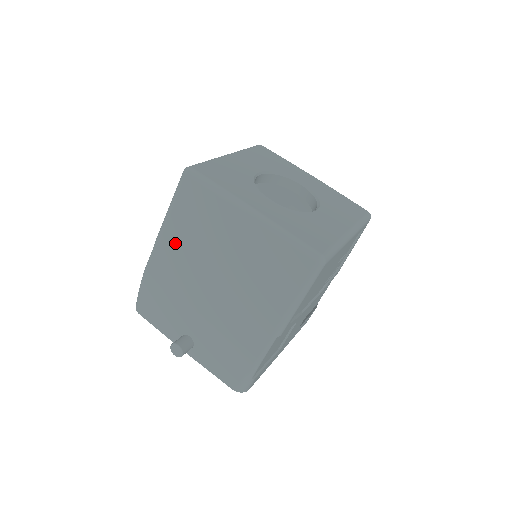
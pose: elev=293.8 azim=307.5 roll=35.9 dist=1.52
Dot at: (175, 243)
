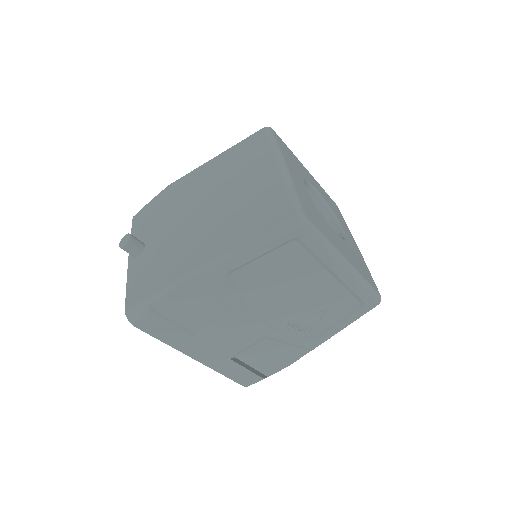
Dot at: (210, 170)
